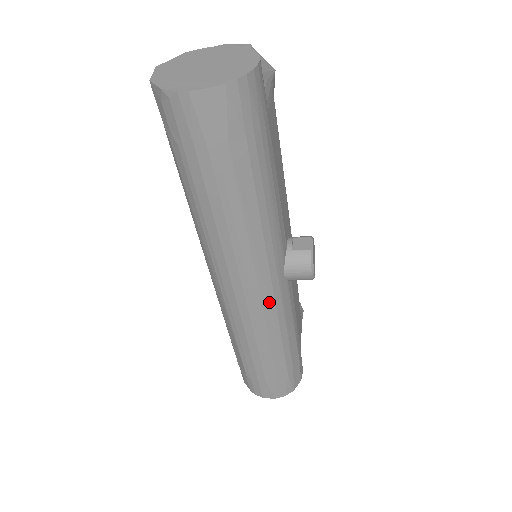
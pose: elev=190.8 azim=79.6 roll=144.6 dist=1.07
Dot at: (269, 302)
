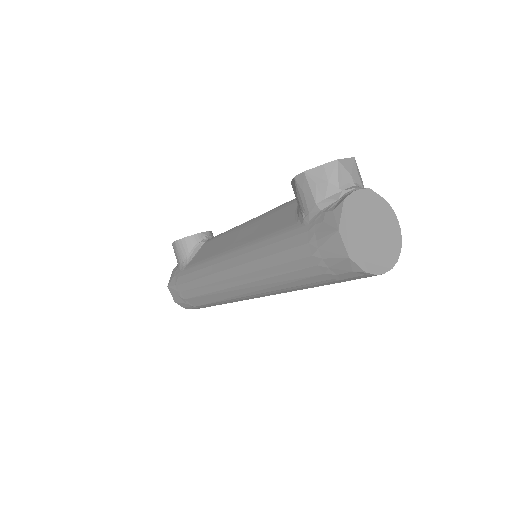
Dot at: occluded
